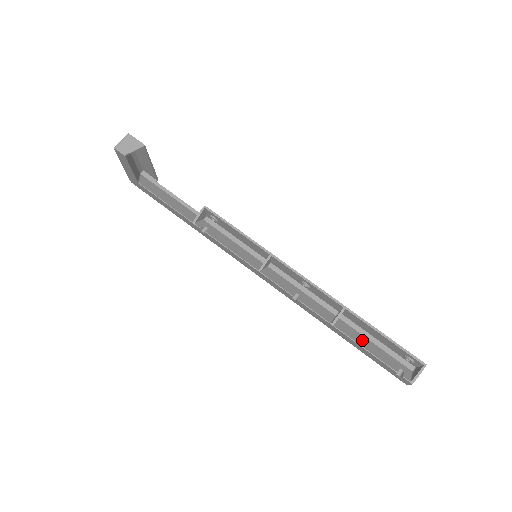
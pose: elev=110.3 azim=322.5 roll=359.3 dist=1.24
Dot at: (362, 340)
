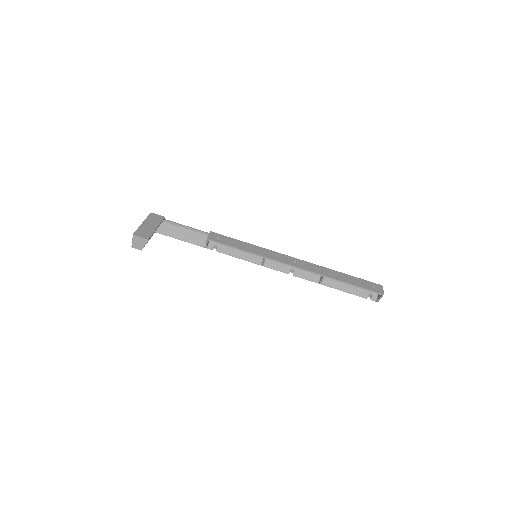
Dot at: (342, 284)
